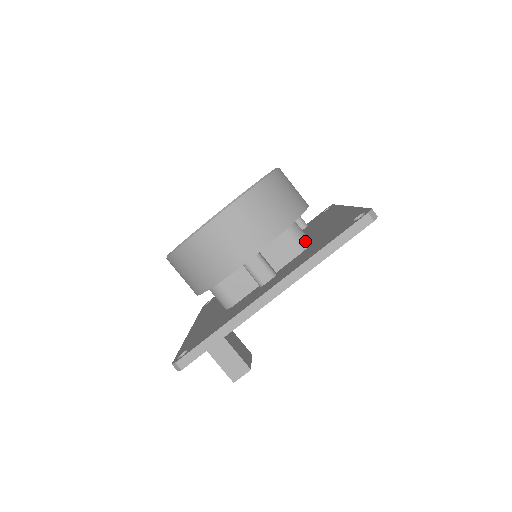
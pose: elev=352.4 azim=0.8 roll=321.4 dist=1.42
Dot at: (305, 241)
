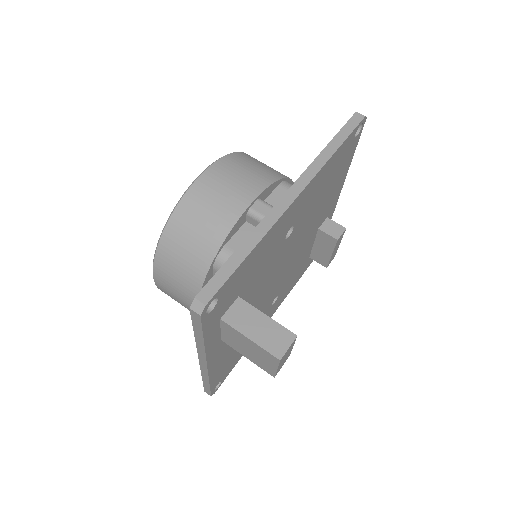
Dot at: occluded
